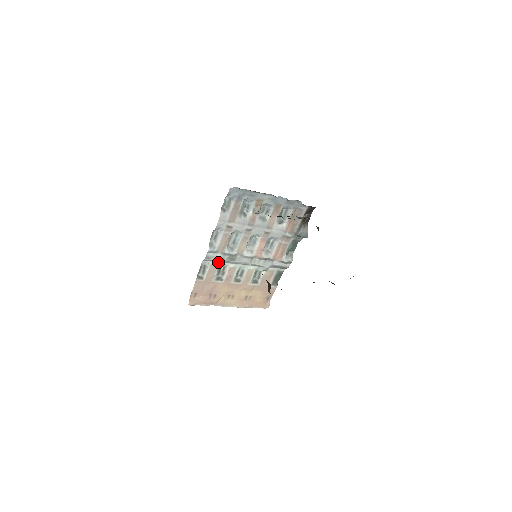
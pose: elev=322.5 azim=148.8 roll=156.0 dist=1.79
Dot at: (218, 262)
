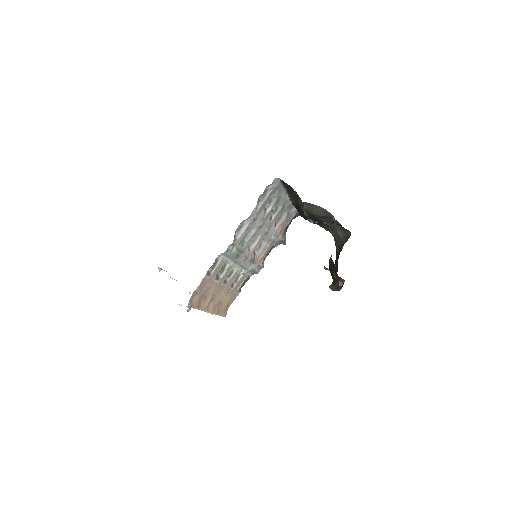
Dot at: (227, 258)
